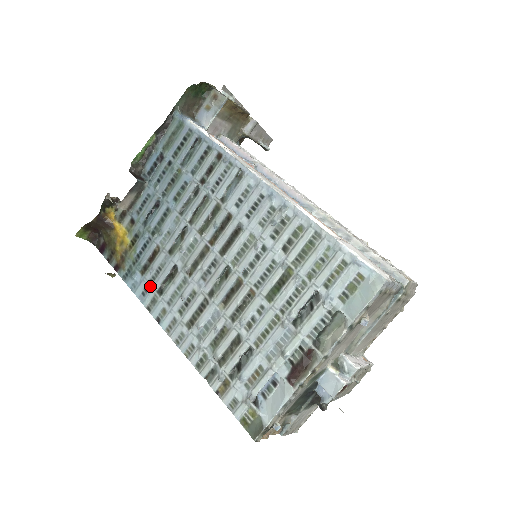
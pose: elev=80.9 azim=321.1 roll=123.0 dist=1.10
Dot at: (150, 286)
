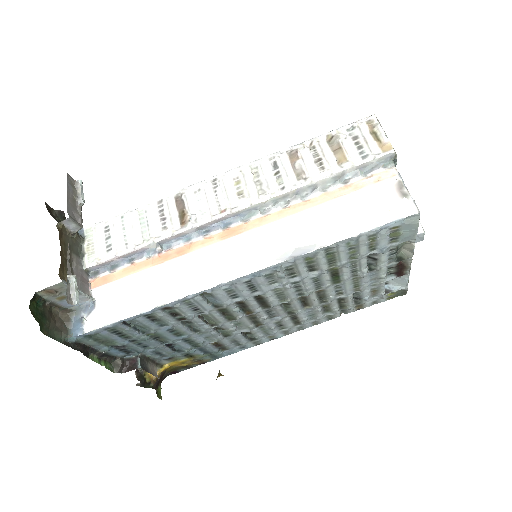
Dot at: (242, 346)
